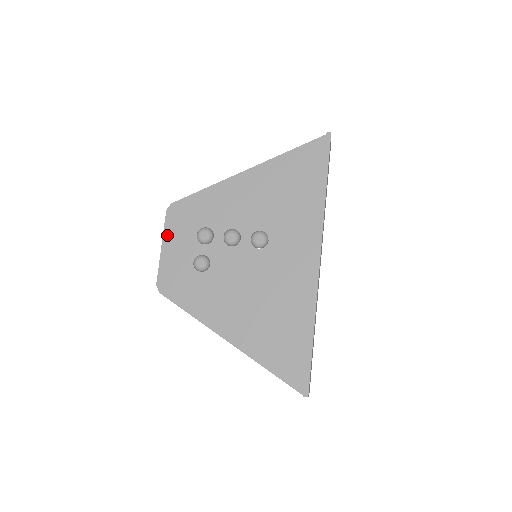
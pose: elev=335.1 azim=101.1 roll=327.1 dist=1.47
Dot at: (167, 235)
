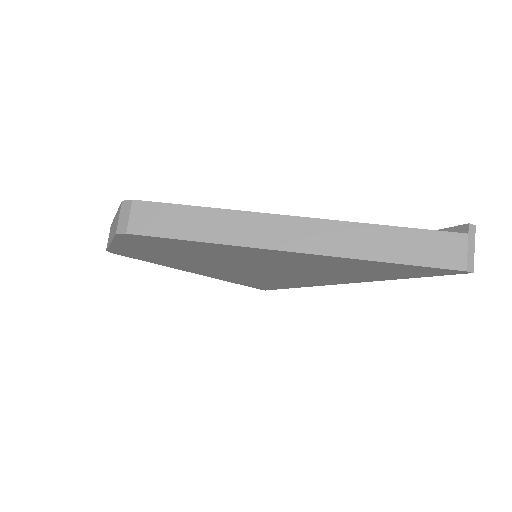
Dot at: occluded
